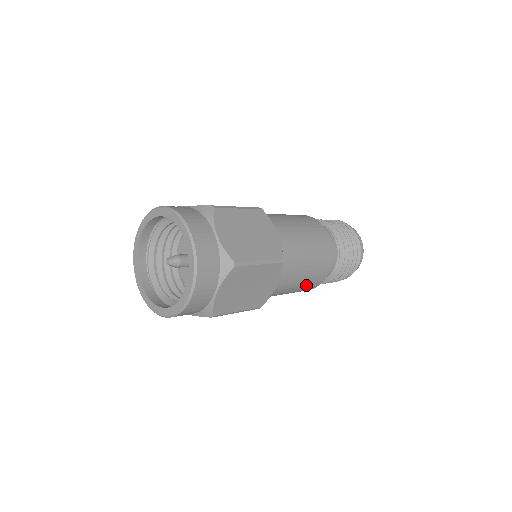
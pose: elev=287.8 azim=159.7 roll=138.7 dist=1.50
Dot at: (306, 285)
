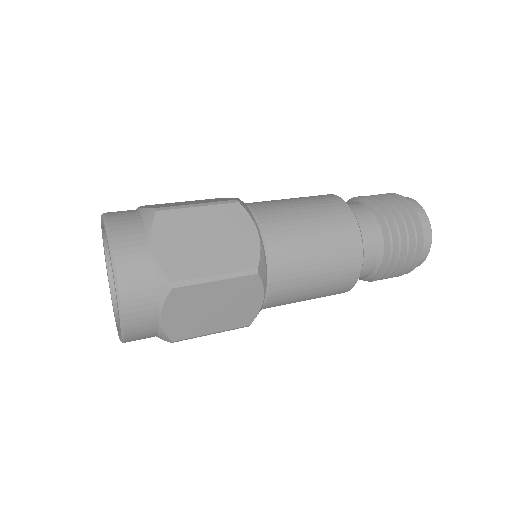
Dot at: (326, 291)
